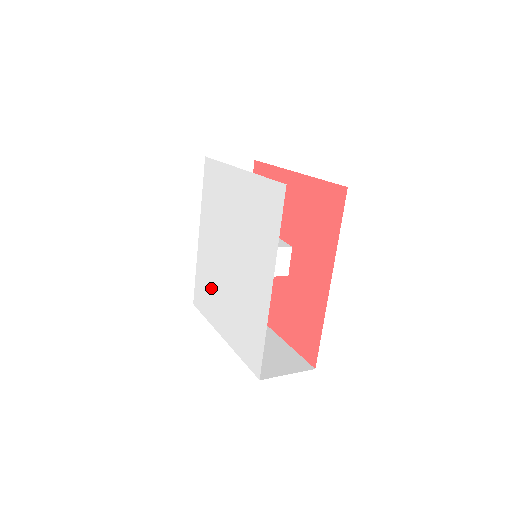
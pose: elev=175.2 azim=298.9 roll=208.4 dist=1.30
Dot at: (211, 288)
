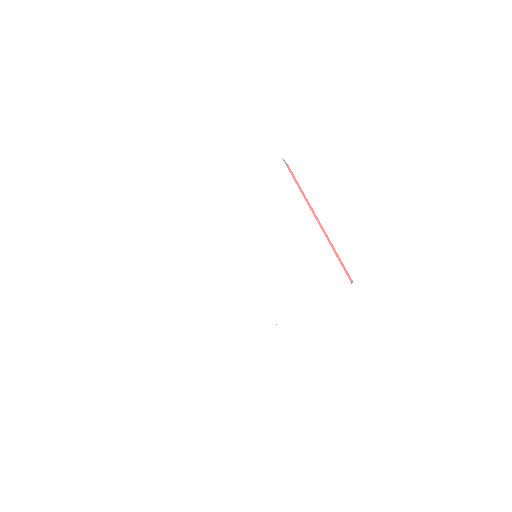
Dot at: (203, 249)
